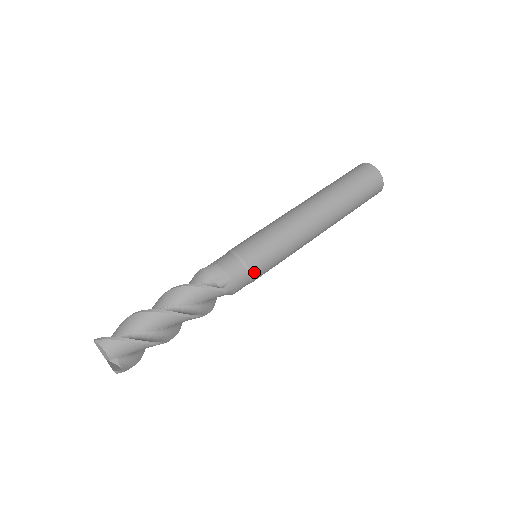
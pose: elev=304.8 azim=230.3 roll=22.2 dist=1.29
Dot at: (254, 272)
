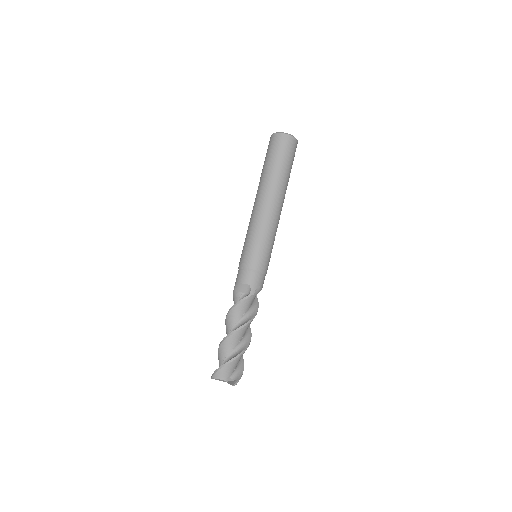
Dot at: (260, 268)
